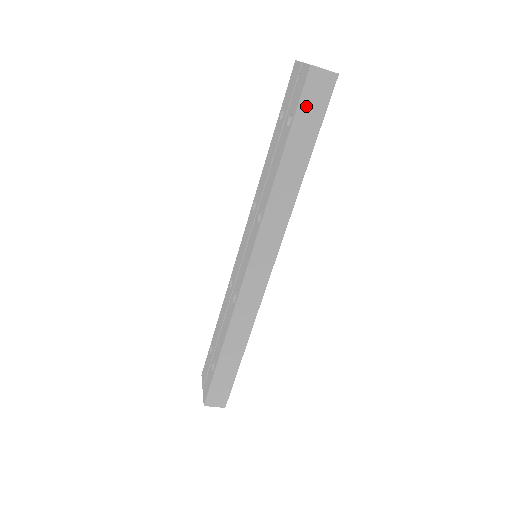
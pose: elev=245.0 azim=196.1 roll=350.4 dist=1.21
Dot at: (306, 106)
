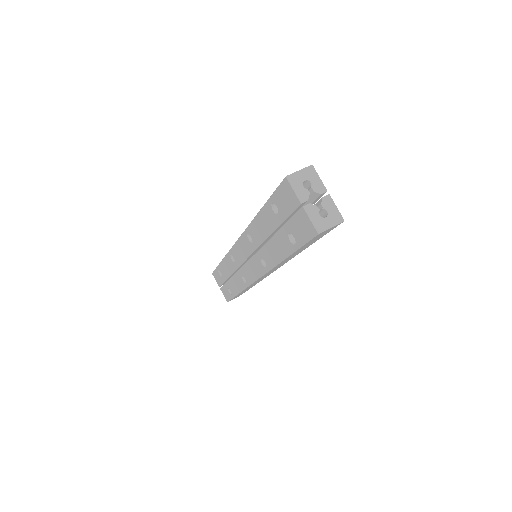
Dot at: (311, 241)
